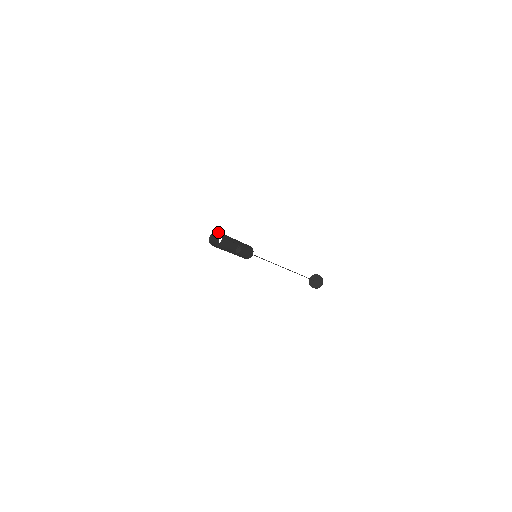
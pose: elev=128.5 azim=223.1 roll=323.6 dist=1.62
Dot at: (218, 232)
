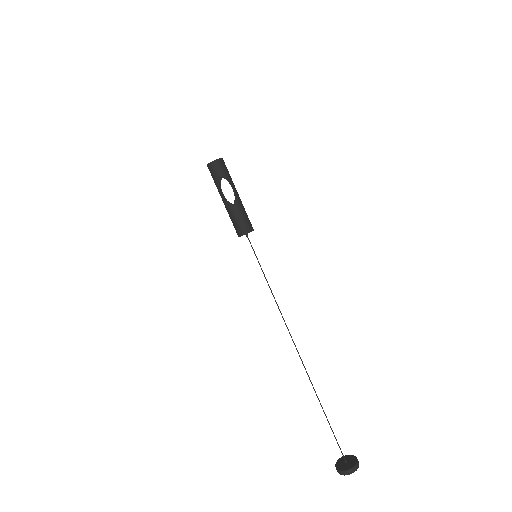
Dot at: (222, 159)
